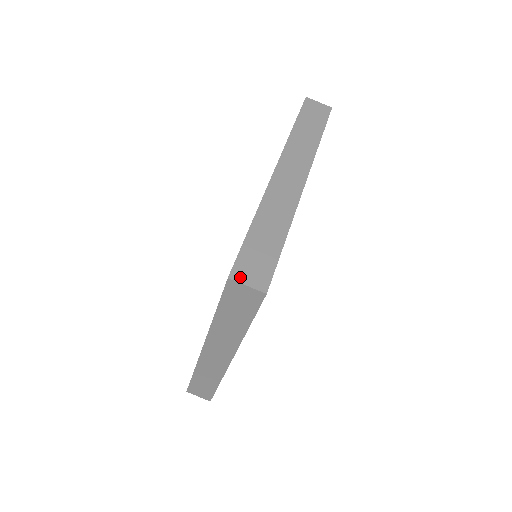
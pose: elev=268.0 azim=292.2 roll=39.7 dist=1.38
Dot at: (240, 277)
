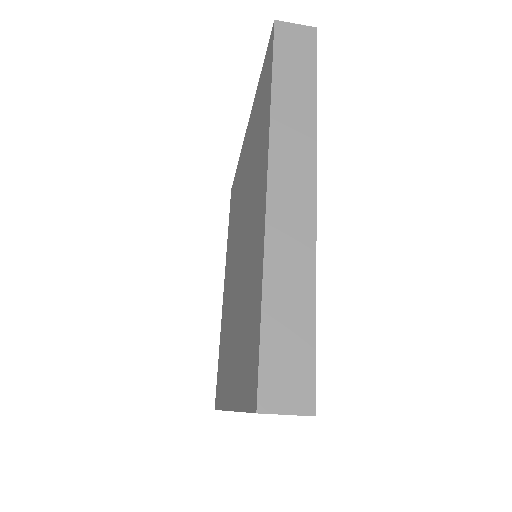
Dot at: occluded
